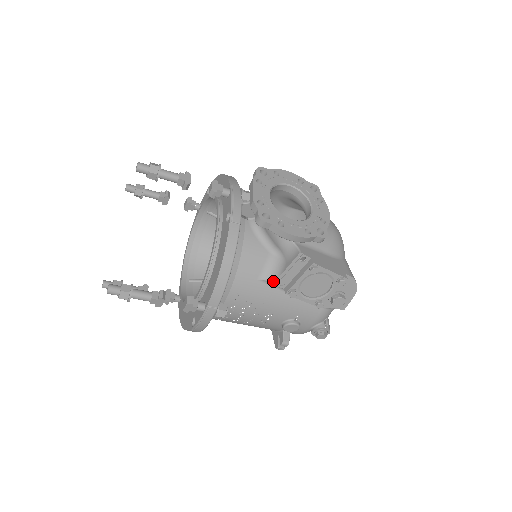
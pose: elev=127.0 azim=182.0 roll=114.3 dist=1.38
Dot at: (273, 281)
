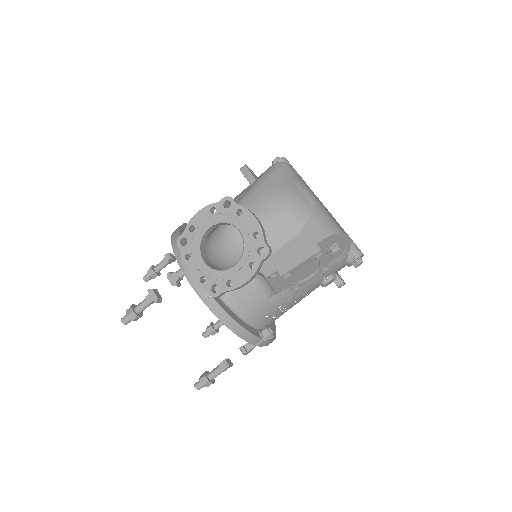
Dot at: (275, 294)
